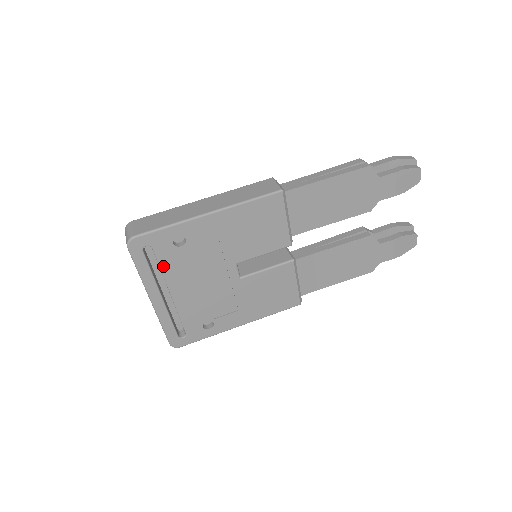
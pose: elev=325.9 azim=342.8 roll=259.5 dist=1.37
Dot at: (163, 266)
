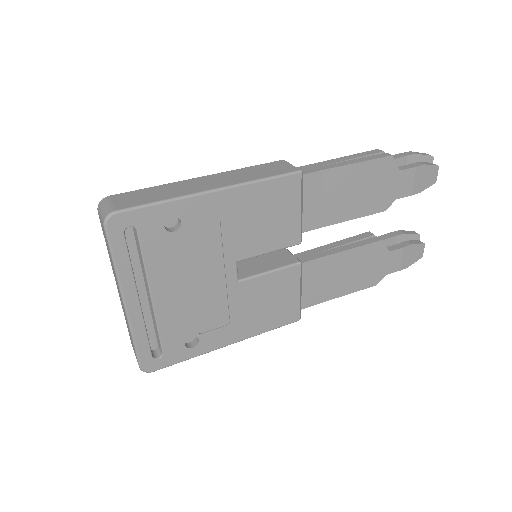
Dot at: (147, 257)
